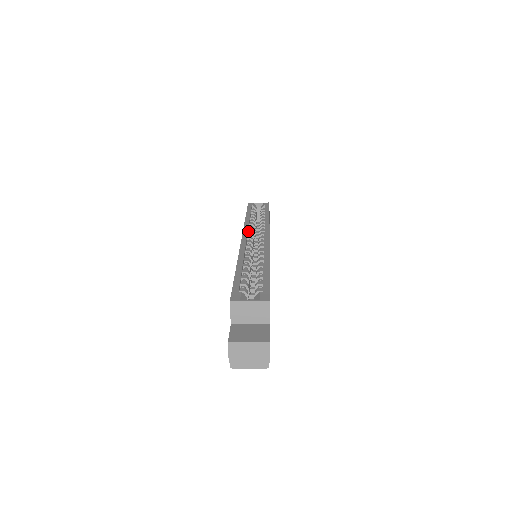
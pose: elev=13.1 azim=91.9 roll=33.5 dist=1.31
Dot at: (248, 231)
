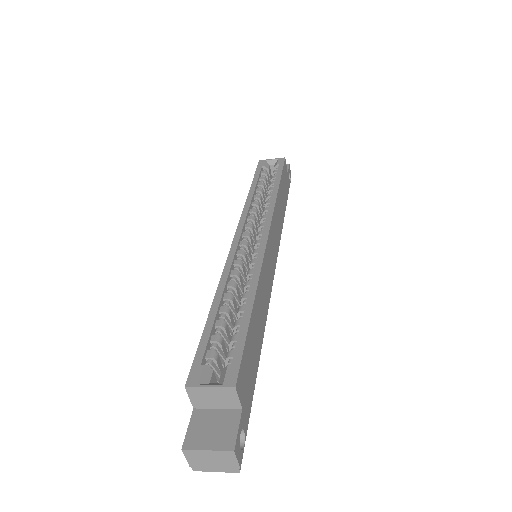
Dot at: (247, 220)
